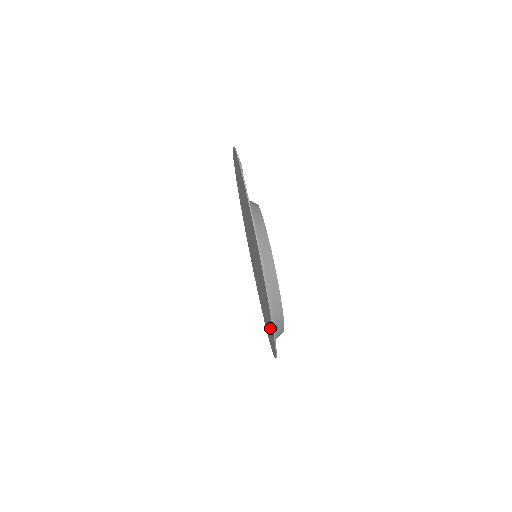
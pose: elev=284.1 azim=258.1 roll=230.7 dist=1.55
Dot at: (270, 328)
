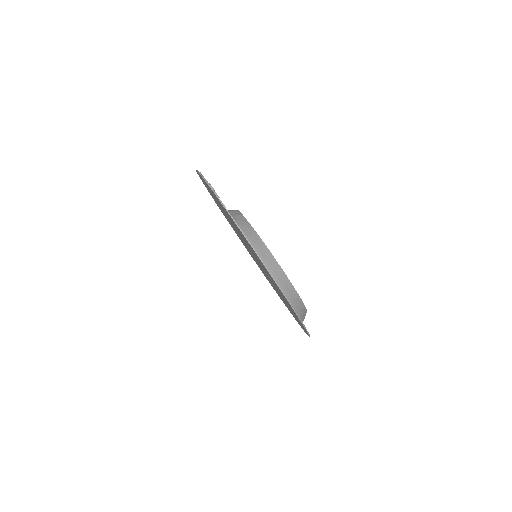
Dot at: (295, 315)
